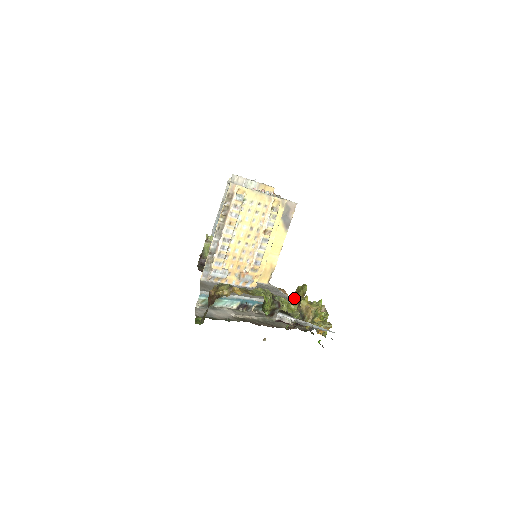
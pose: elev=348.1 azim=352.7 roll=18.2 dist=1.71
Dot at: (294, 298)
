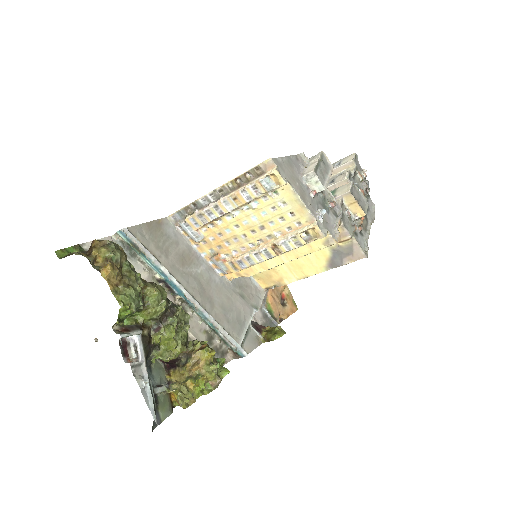
Dot at: (256, 331)
